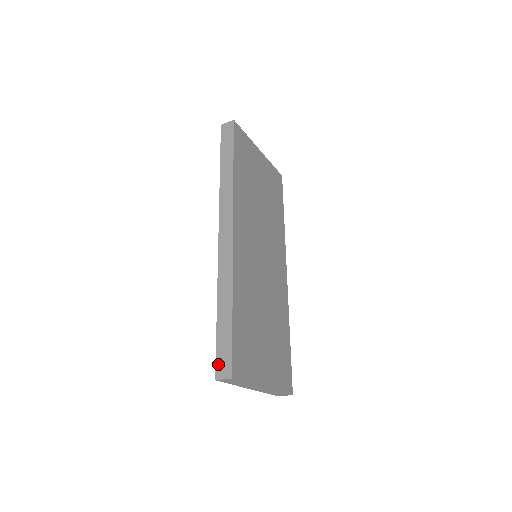
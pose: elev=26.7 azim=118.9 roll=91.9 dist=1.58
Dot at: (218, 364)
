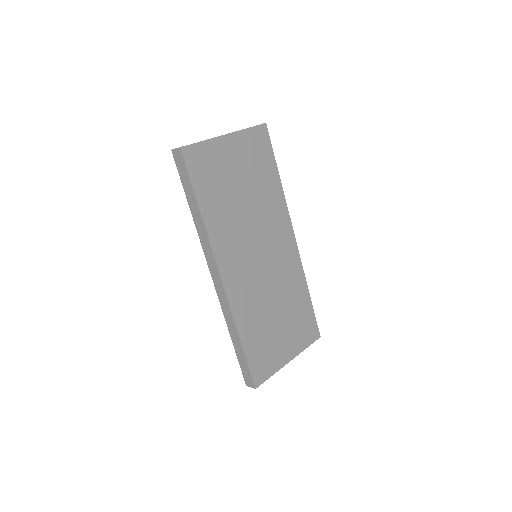
Dot at: (244, 376)
